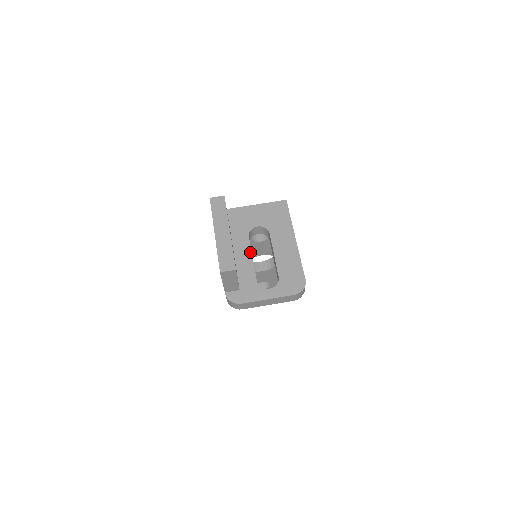
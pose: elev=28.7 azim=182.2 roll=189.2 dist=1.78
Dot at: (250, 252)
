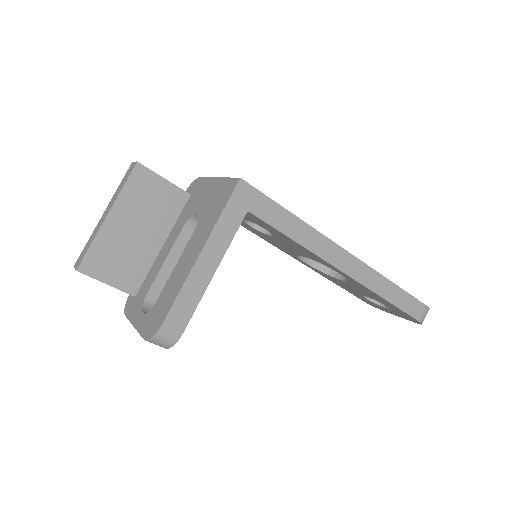
Dot at: (169, 250)
